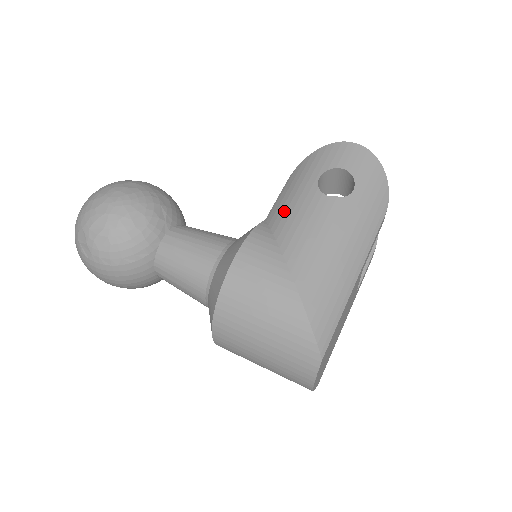
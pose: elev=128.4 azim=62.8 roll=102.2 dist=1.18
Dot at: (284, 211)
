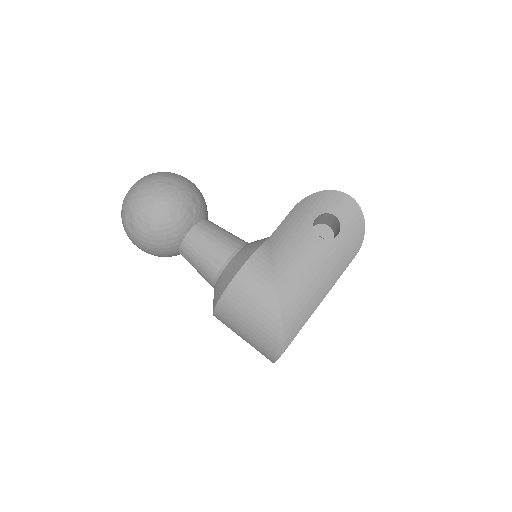
Dot at: (284, 238)
